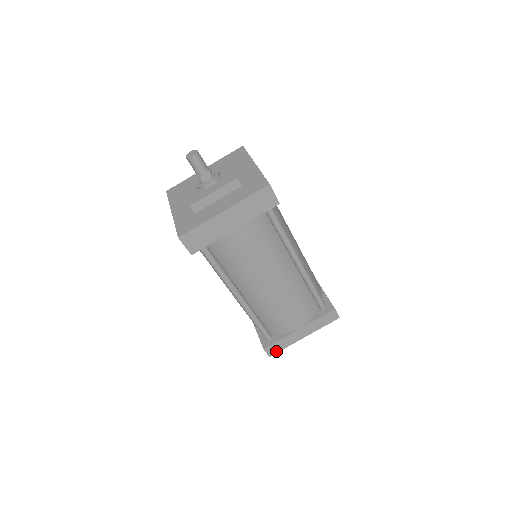
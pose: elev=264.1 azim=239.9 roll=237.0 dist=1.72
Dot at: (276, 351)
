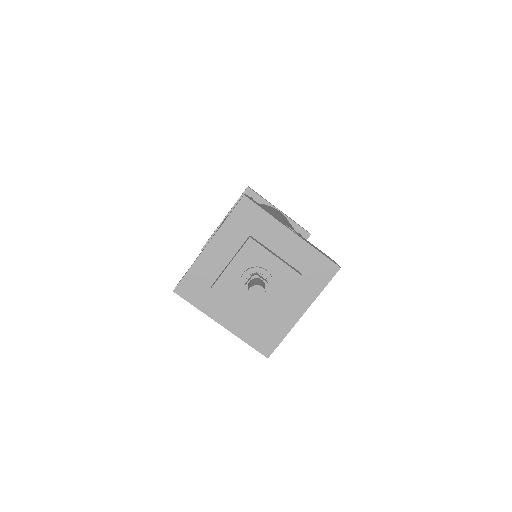
Dot at: occluded
